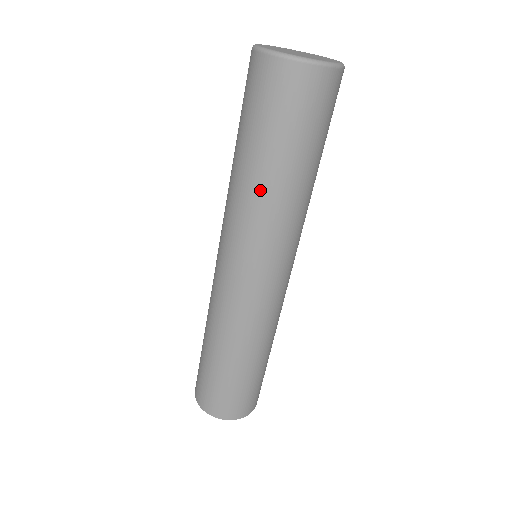
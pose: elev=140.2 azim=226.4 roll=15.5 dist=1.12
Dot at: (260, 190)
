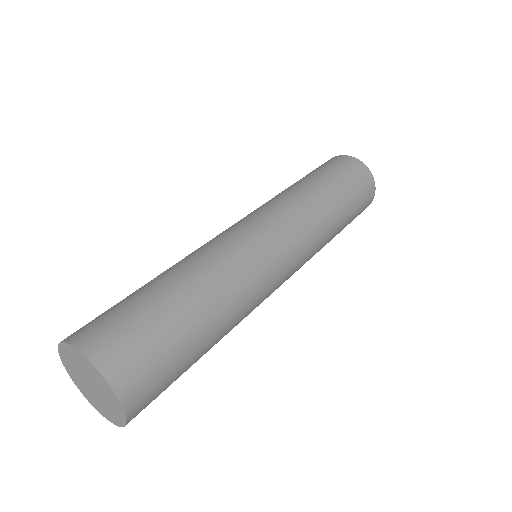
Dot at: (306, 191)
